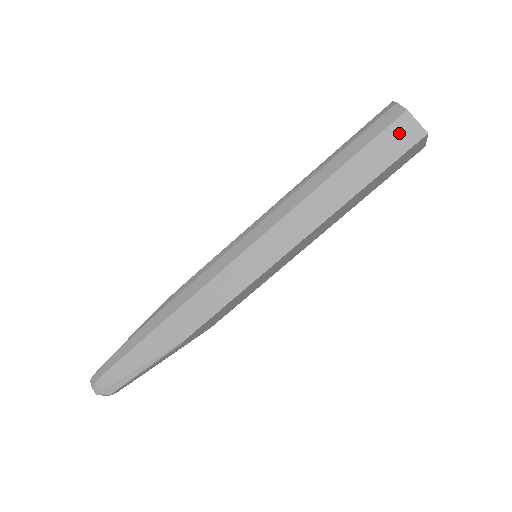
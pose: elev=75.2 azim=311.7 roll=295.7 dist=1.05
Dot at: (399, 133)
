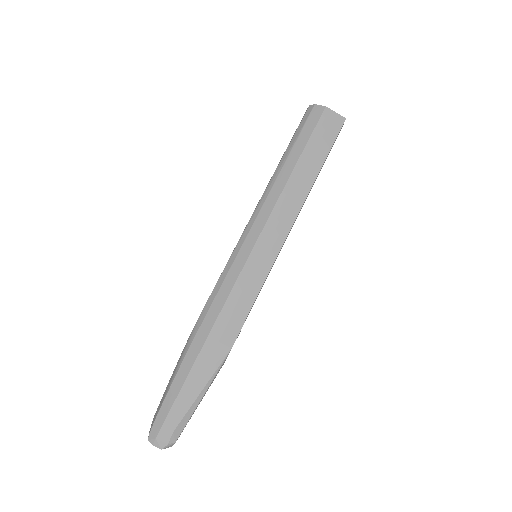
Dot at: (327, 124)
